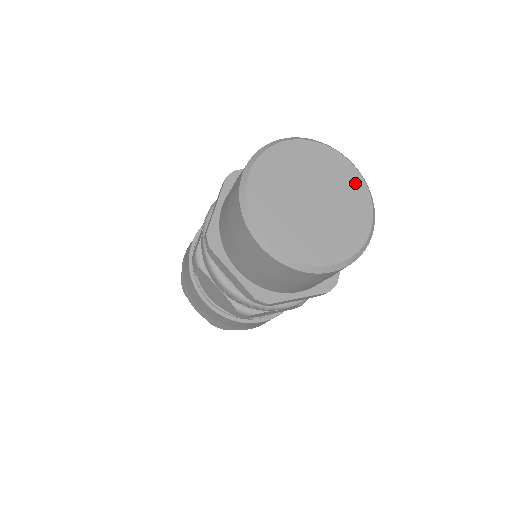
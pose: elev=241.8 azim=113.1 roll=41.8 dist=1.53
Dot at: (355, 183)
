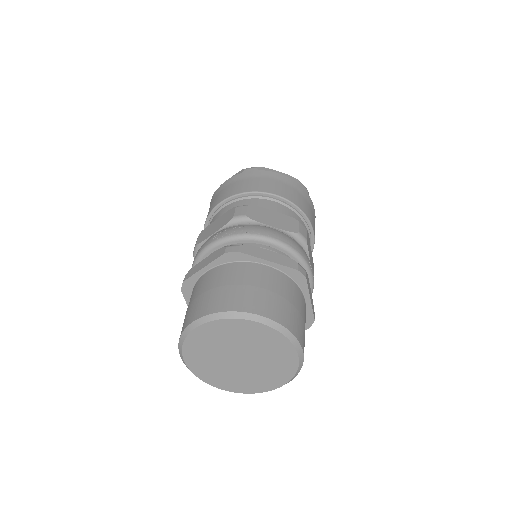
Dot at: (267, 335)
